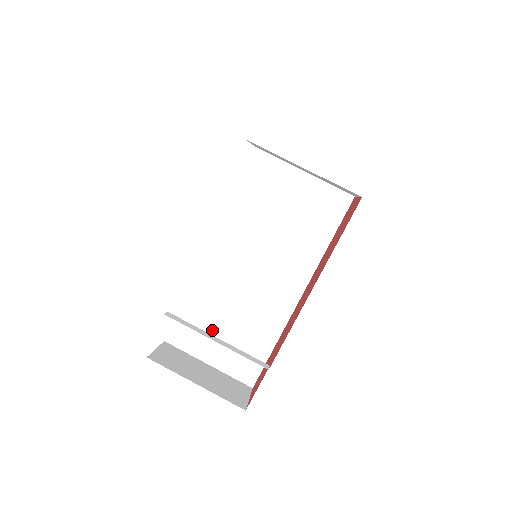
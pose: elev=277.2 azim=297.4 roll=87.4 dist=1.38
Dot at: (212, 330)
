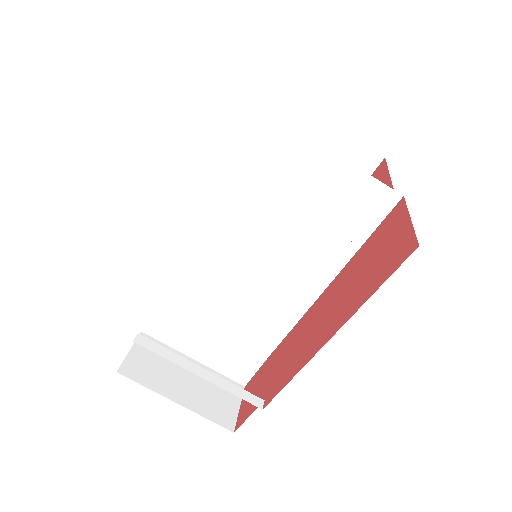
Dot at: (198, 327)
